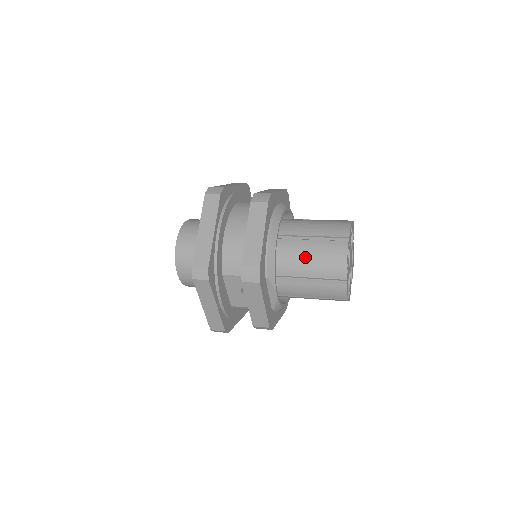
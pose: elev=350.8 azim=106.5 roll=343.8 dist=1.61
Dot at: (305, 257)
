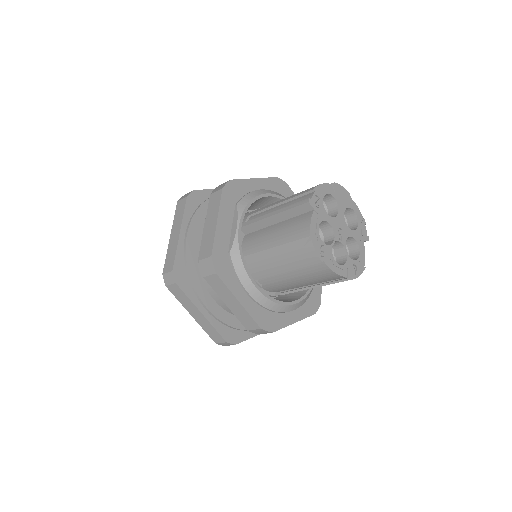
Dot at: occluded
